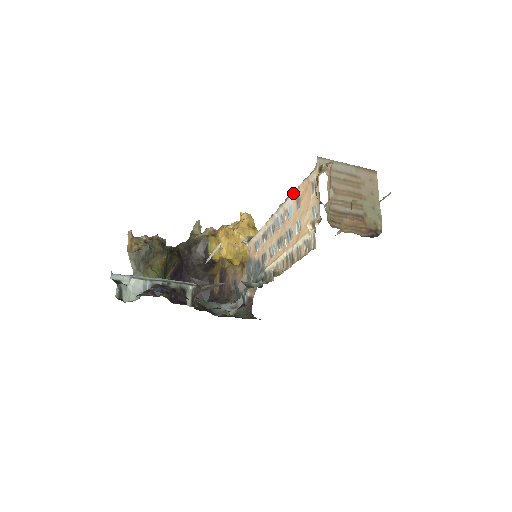
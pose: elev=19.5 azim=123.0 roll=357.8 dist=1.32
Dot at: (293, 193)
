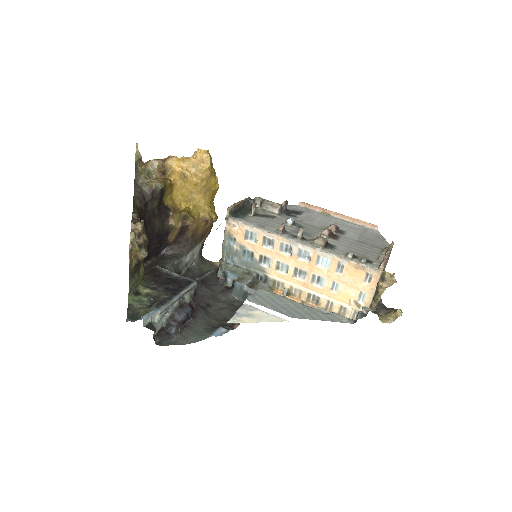
Dot at: (338, 258)
